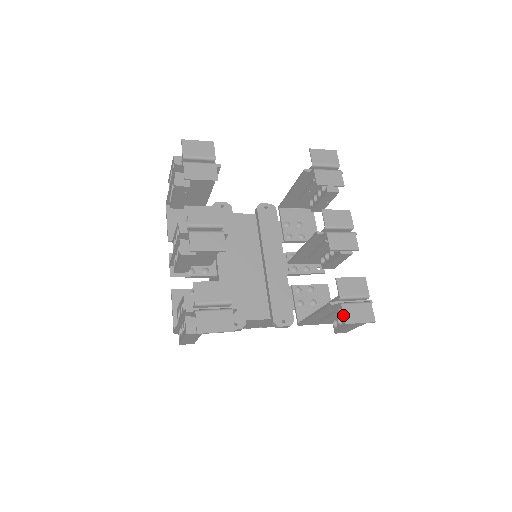
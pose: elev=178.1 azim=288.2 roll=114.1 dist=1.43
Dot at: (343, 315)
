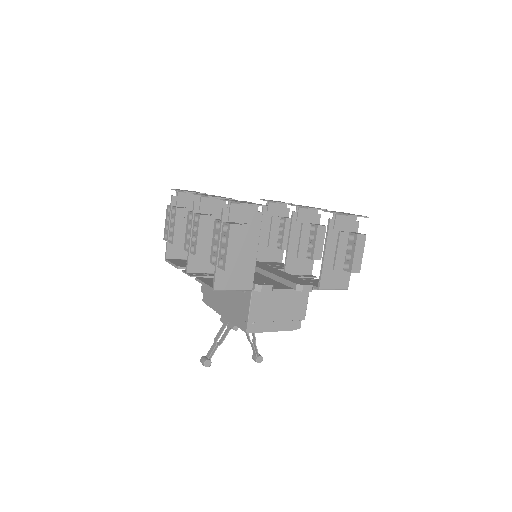
Dot at: (343, 214)
